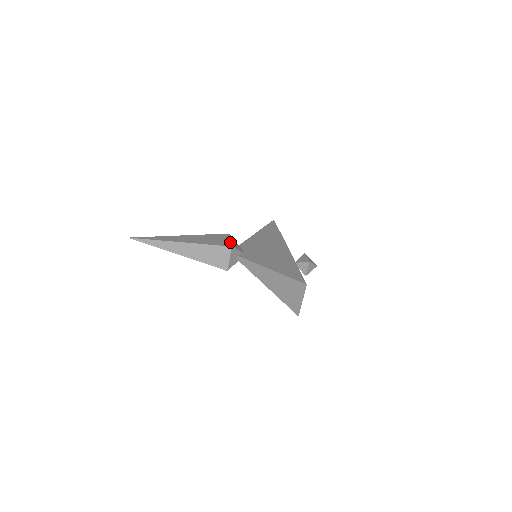
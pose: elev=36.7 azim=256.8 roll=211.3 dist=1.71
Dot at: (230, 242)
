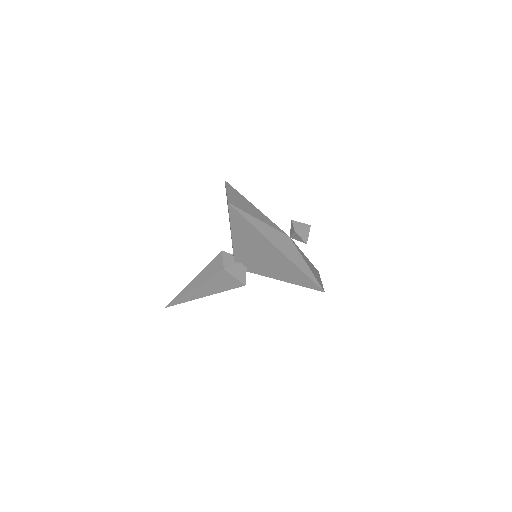
Dot at: occluded
